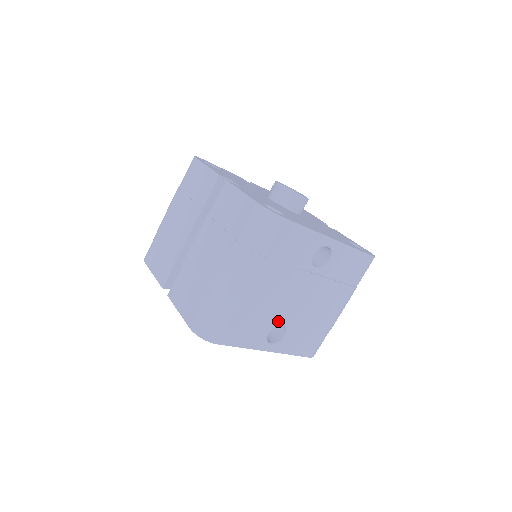
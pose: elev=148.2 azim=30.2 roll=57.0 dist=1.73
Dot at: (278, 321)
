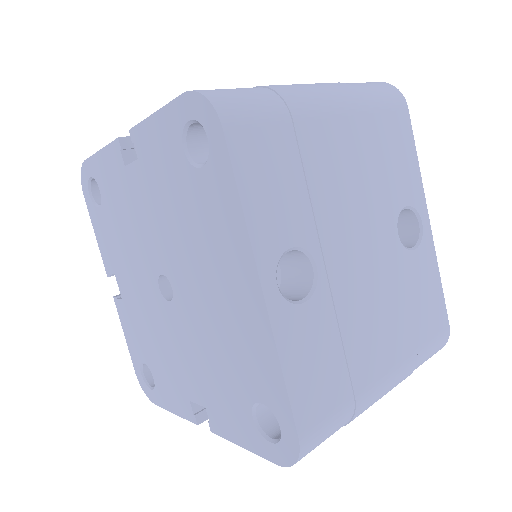
Dot at: (316, 247)
